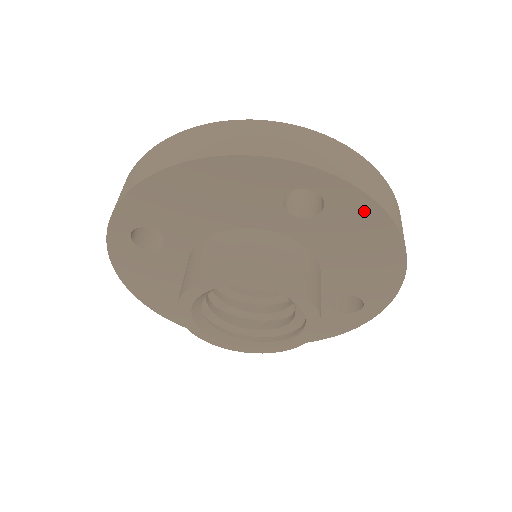
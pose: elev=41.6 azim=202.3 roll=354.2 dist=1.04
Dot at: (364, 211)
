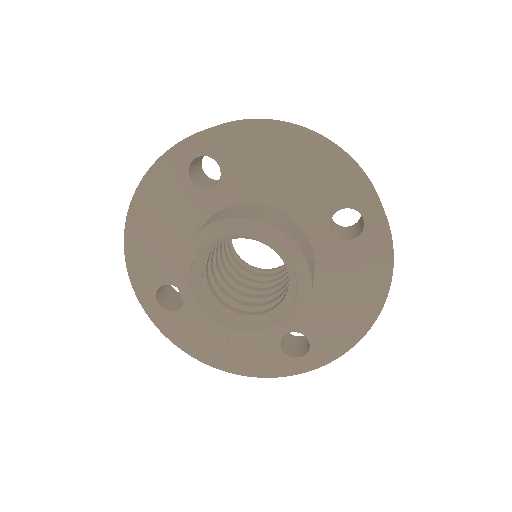
Dot at: (238, 137)
